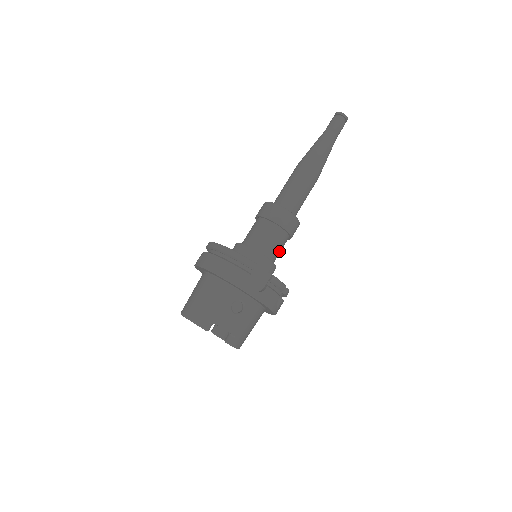
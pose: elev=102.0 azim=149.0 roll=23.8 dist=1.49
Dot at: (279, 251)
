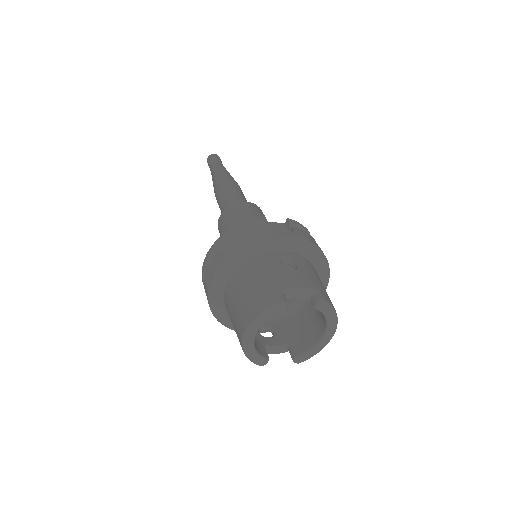
Dot at: occluded
